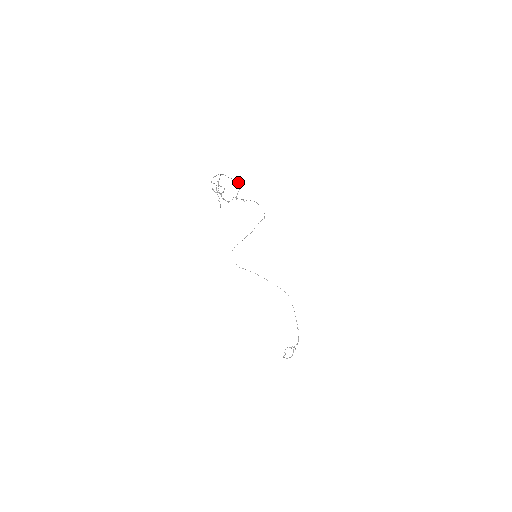
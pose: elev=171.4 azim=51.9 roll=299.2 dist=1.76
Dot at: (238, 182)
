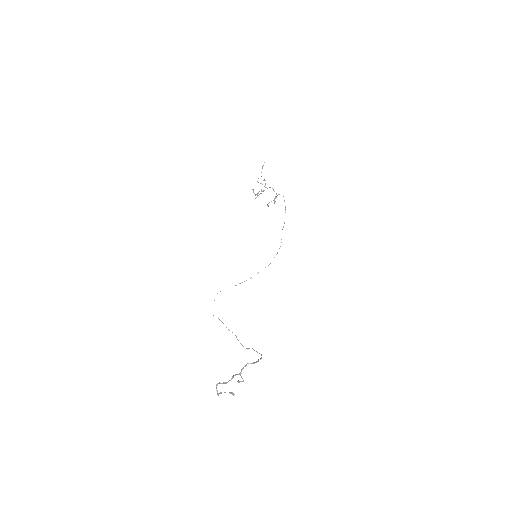
Dot at: occluded
